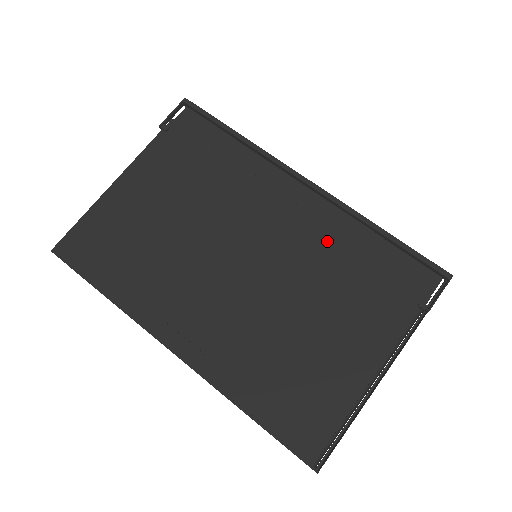
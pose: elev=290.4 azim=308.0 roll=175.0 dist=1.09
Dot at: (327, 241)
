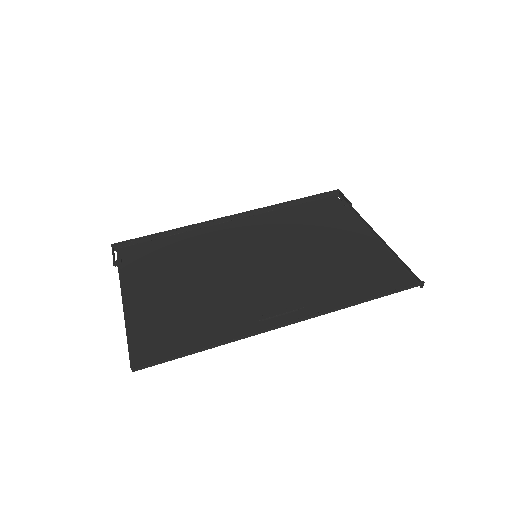
Dot at: (276, 223)
